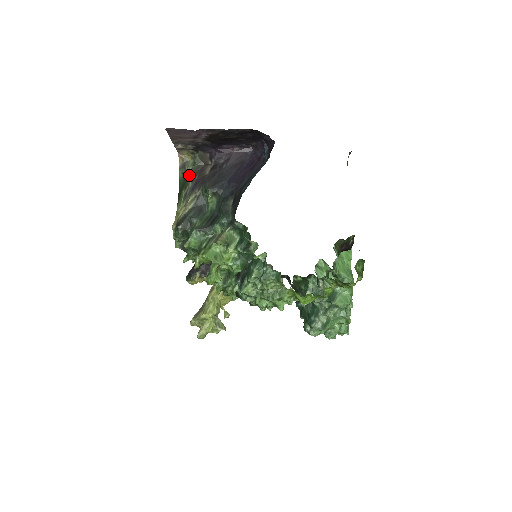
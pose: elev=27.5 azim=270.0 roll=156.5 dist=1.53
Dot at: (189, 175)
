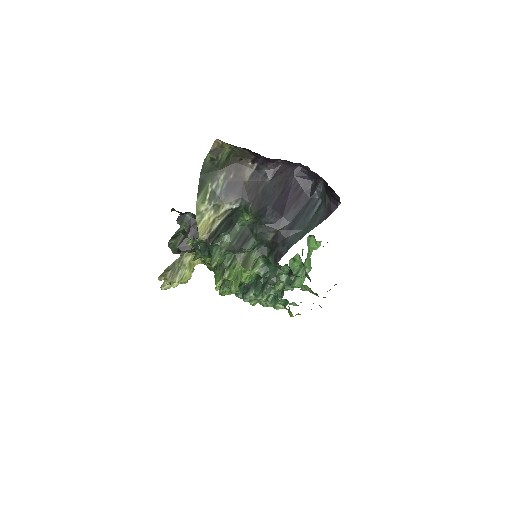
Dot at: (221, 166)
